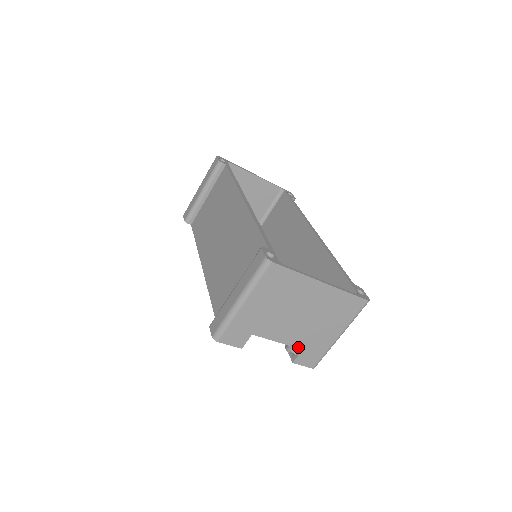
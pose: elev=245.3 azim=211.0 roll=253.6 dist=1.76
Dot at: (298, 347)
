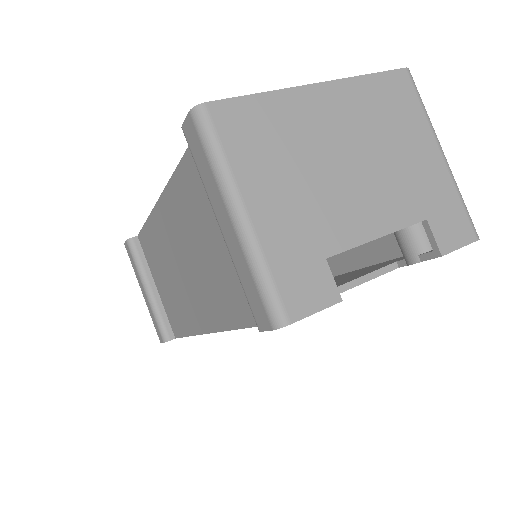
Dot at: (415, 221)
